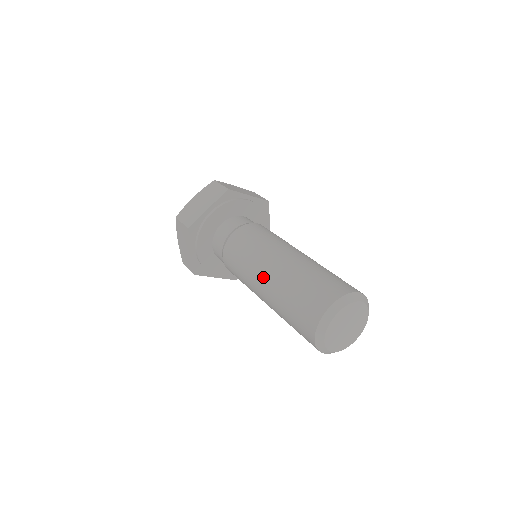
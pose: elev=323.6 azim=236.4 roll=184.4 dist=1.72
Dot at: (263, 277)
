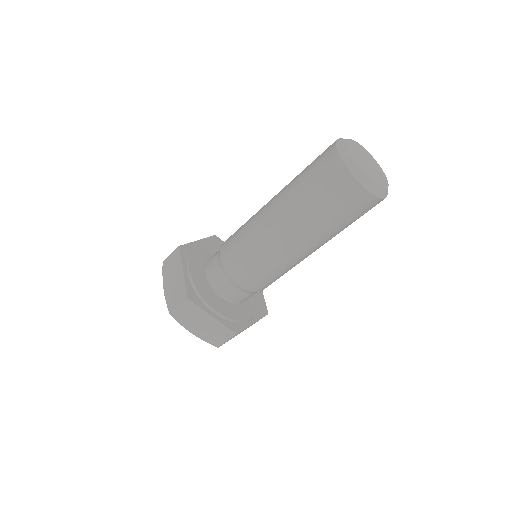
Dot at: (269, 203)
